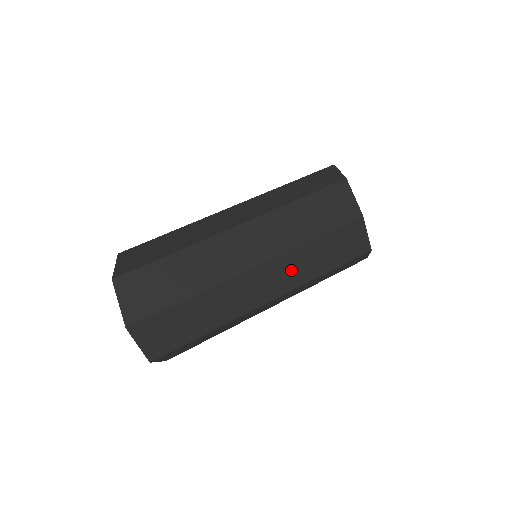
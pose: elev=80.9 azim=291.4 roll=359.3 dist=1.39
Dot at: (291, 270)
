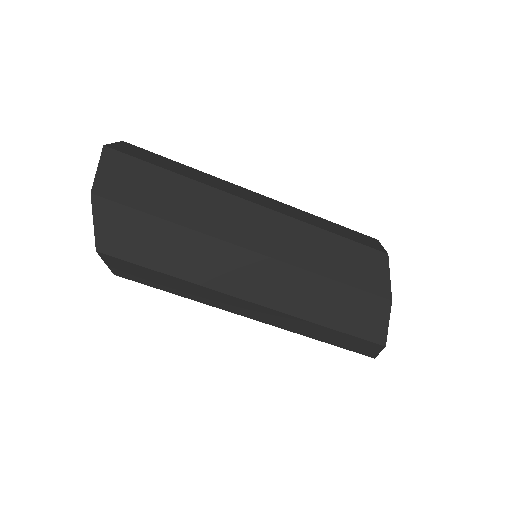
Dot at: (290, 239)
